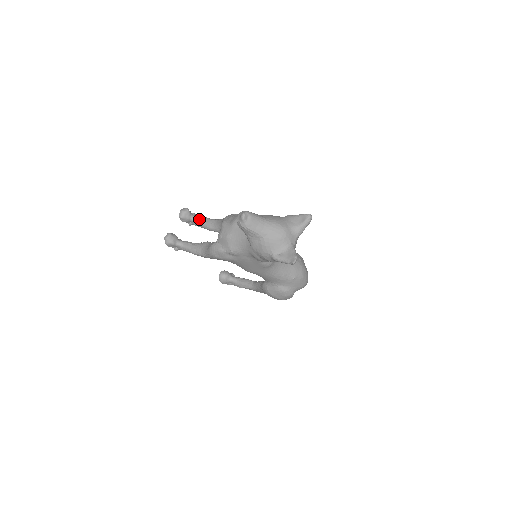
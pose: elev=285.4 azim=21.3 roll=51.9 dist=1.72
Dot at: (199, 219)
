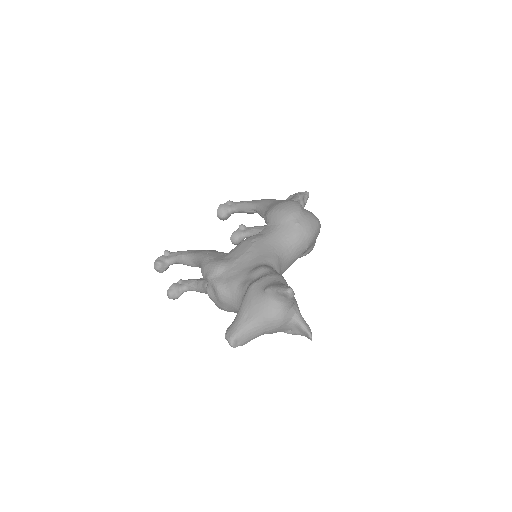
Dot at: (176, 262)
